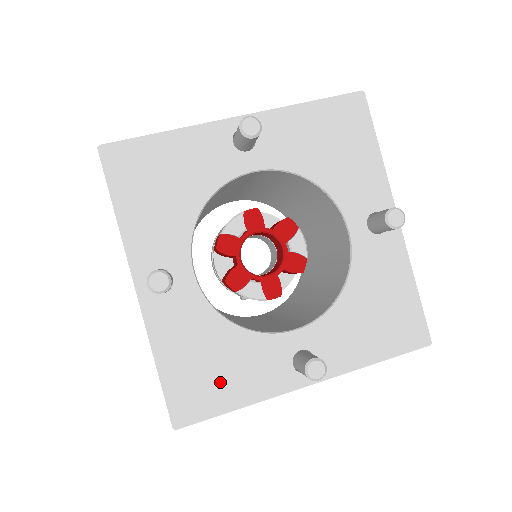
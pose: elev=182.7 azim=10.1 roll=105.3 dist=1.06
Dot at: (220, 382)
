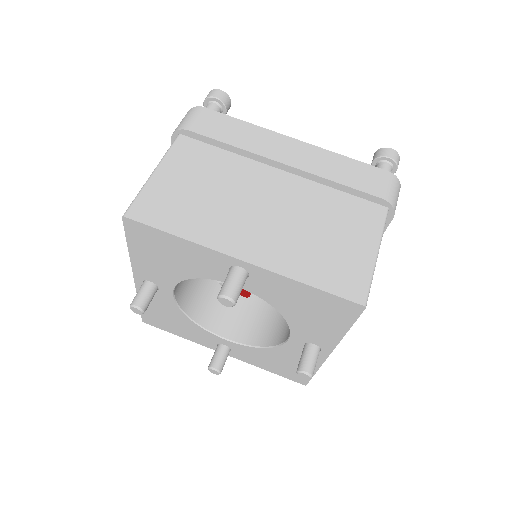
Dot at: (173, 326)
